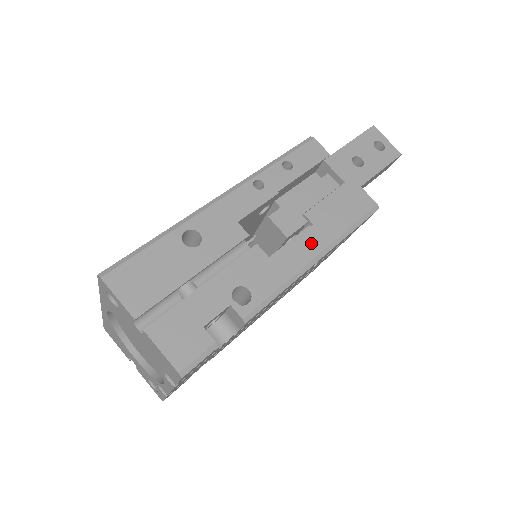
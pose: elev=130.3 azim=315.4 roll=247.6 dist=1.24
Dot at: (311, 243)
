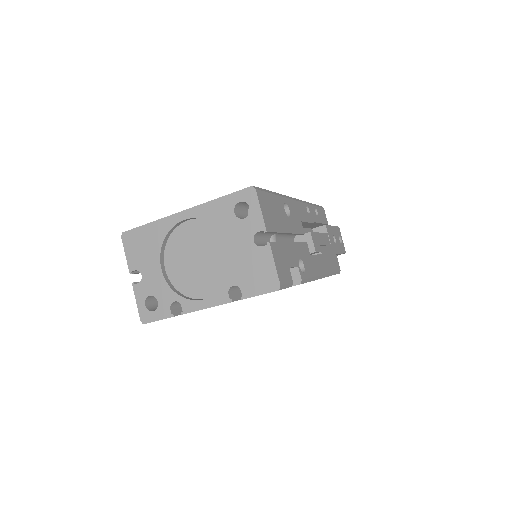
Dot at: (322, 265)
